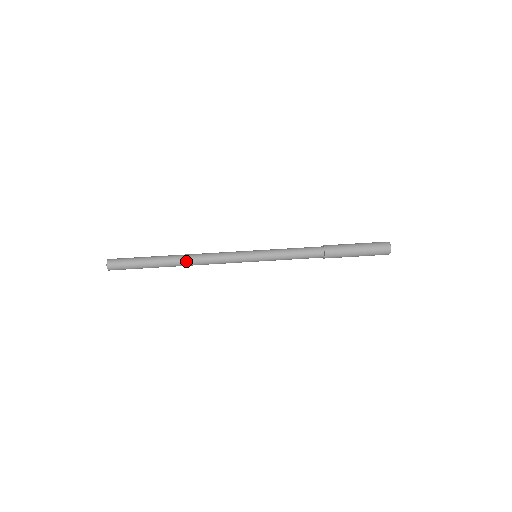
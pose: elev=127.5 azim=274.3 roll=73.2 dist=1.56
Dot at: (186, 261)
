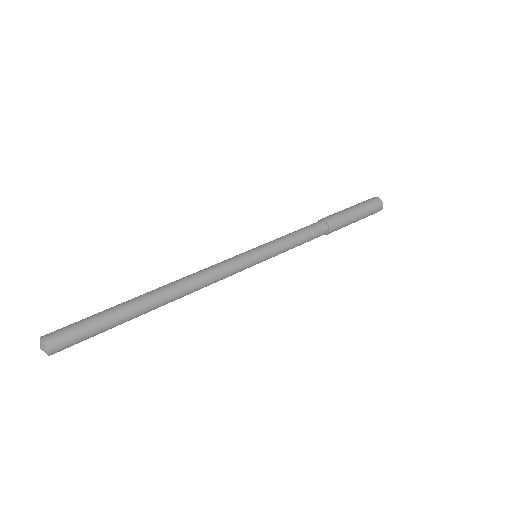
Dot at: (175, 298)
